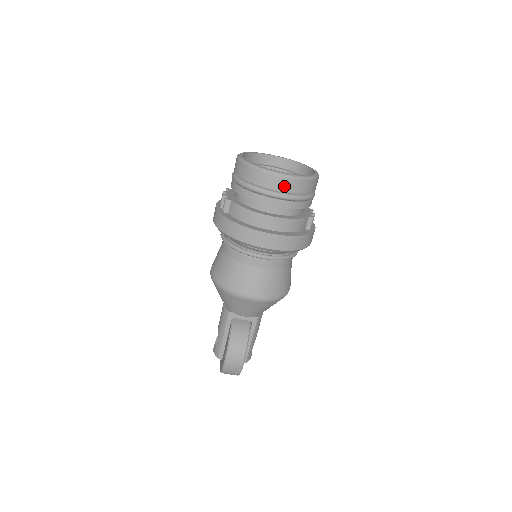
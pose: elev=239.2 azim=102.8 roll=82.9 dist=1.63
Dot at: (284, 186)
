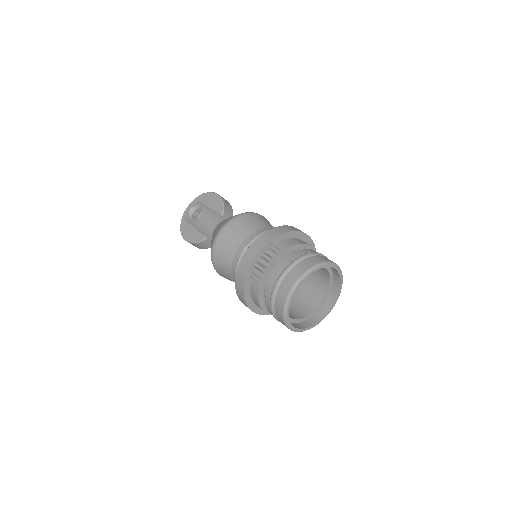
Dot at: occluded
